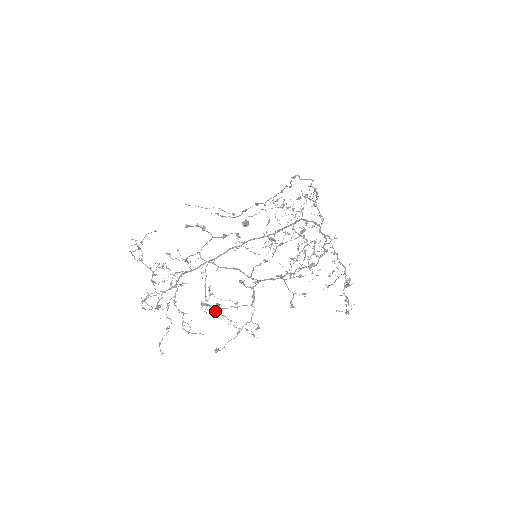
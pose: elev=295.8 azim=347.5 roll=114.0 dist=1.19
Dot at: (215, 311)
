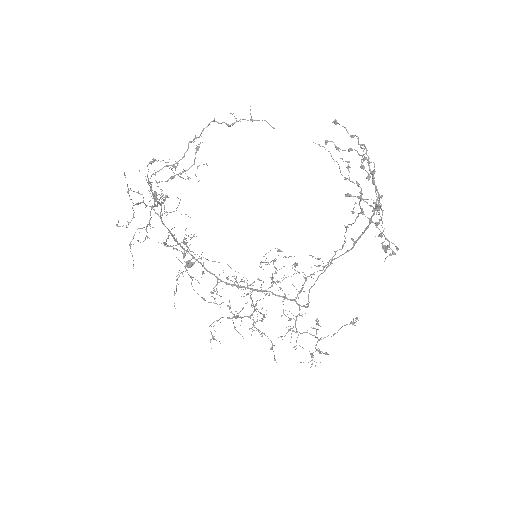
Dot at: (185, 254)
